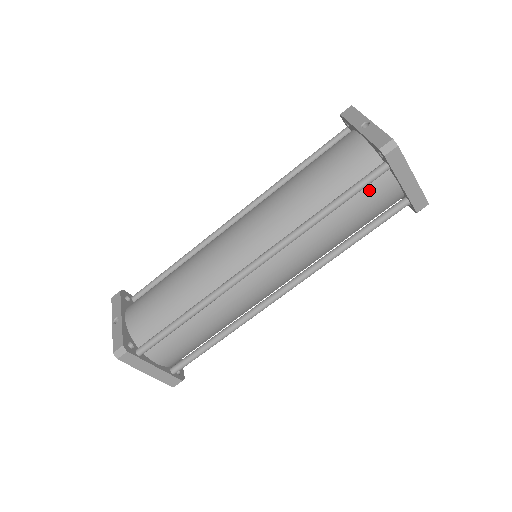
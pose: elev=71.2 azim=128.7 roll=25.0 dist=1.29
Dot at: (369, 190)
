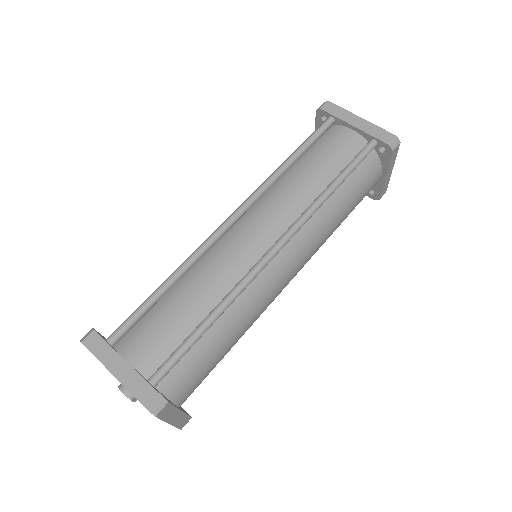
Dot at: (326, 141)
